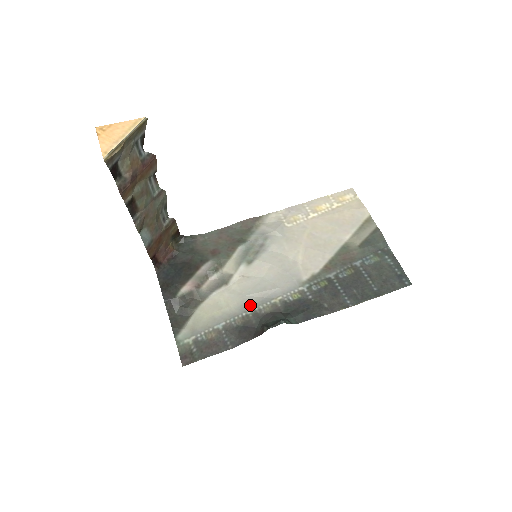
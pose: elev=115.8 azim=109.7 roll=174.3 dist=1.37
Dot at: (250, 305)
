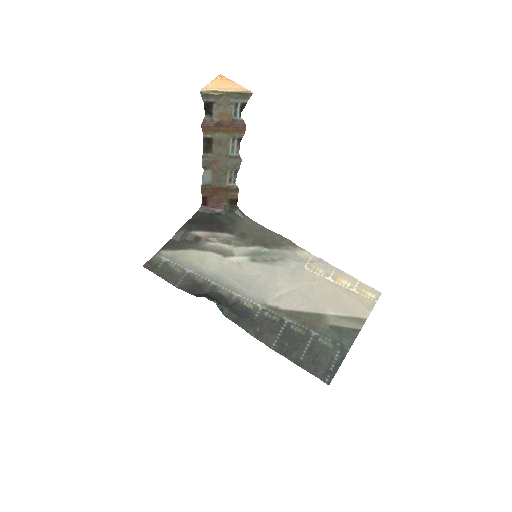
Dot at: (219, 280)
